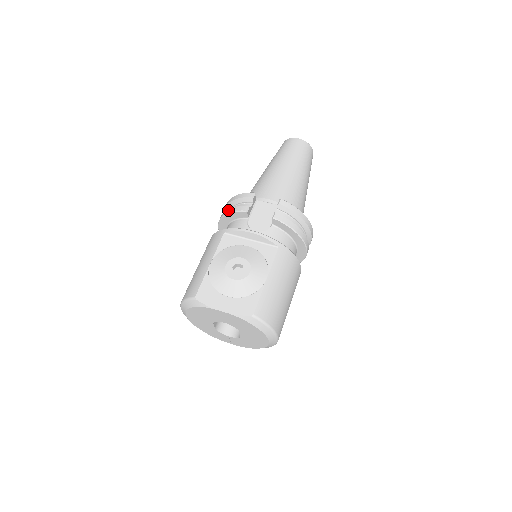
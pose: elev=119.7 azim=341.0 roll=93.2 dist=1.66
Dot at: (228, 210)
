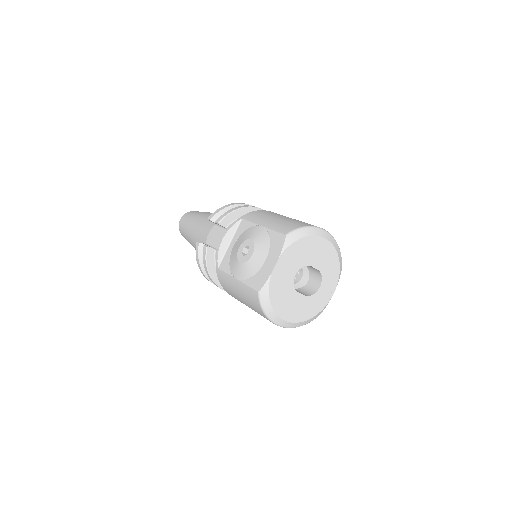
Dot at: (205, 269)
